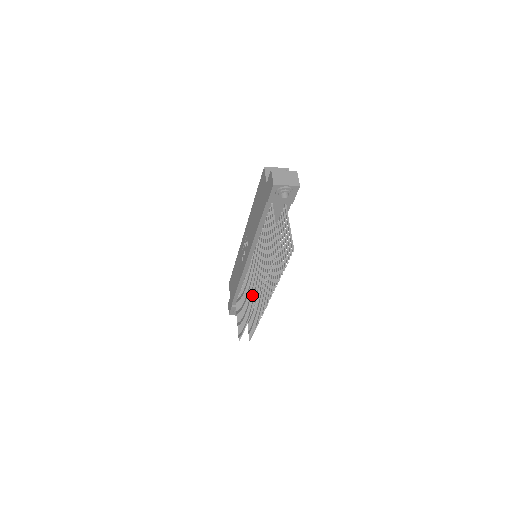
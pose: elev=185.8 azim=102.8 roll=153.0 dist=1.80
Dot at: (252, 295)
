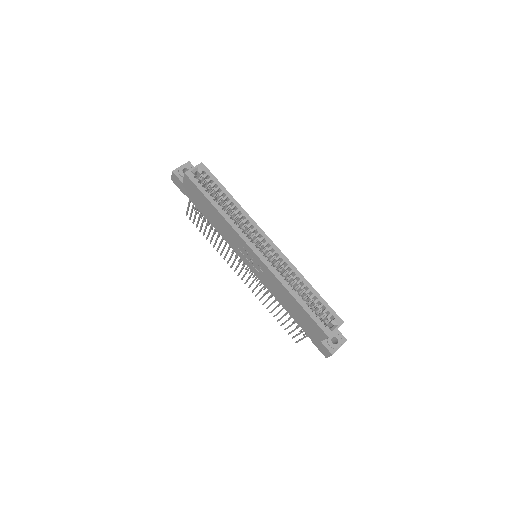
Dot at: occluded
